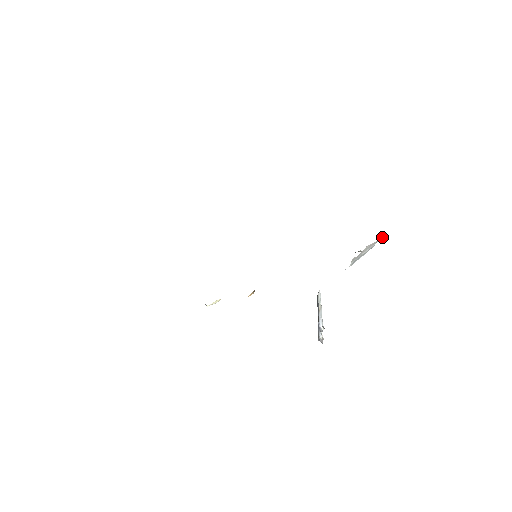
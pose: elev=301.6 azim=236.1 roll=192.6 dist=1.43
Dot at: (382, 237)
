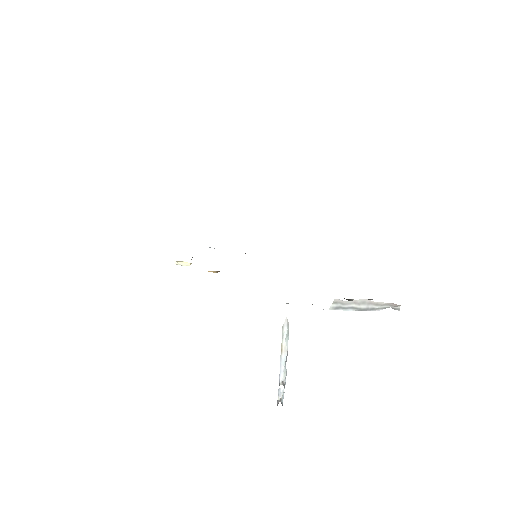
Dot at: (393, 304)
